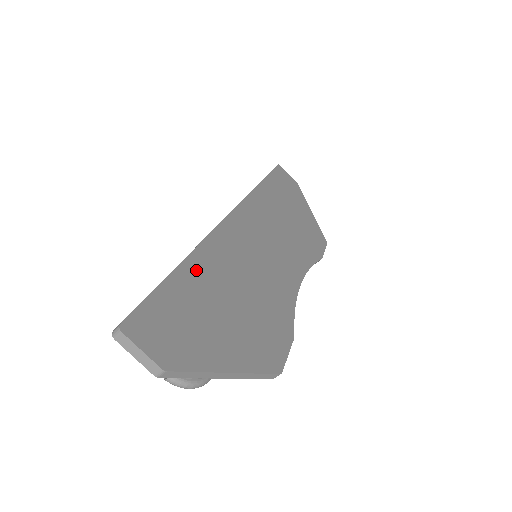
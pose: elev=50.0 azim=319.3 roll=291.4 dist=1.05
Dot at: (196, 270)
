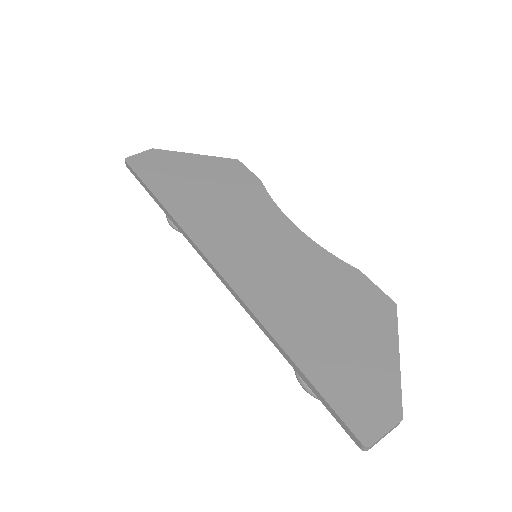
Dot at: (296, 344)
